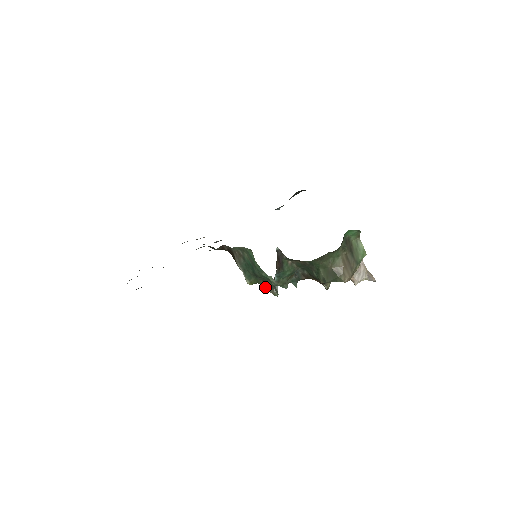
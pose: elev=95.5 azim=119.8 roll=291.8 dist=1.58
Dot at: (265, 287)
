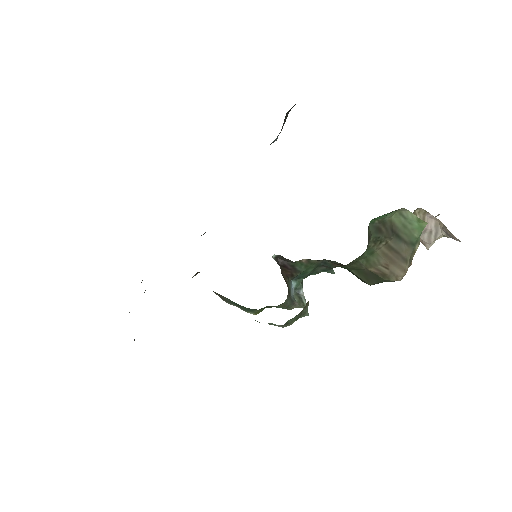
Dot at: occluded
